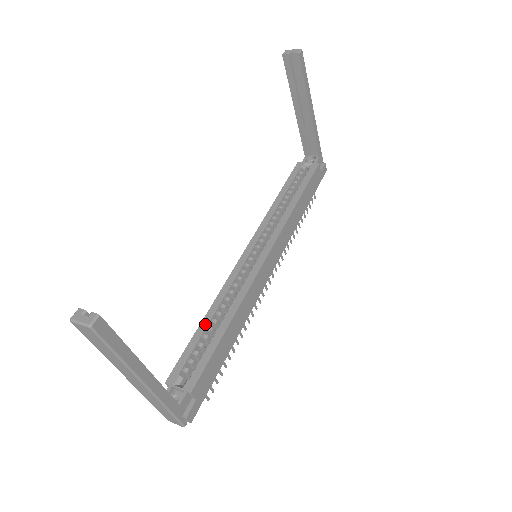
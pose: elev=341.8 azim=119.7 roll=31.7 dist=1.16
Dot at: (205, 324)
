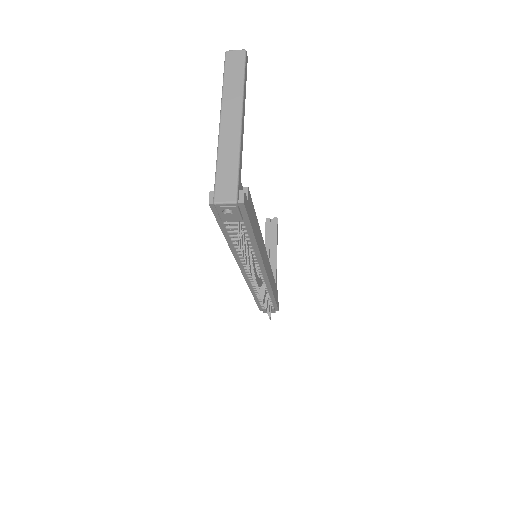
Dot at: occluded
